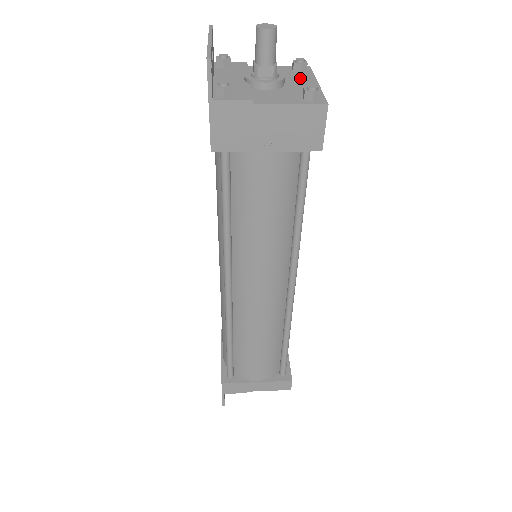
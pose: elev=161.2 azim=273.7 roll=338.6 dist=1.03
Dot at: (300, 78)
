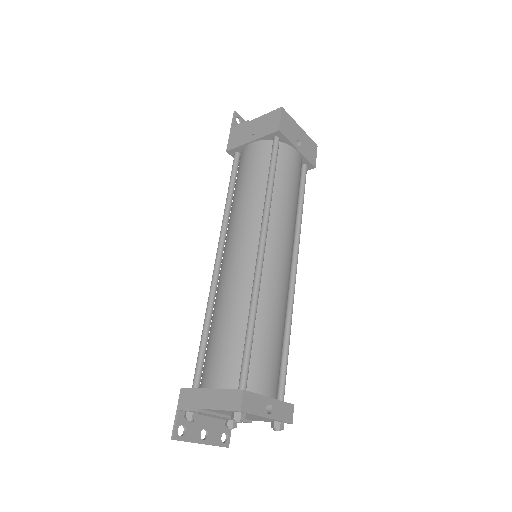
Dot at: occluded
